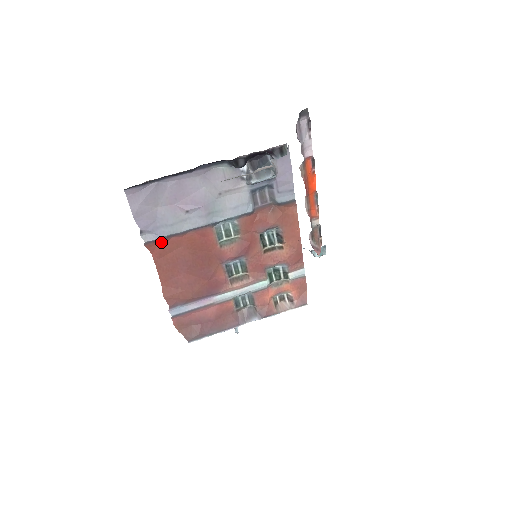
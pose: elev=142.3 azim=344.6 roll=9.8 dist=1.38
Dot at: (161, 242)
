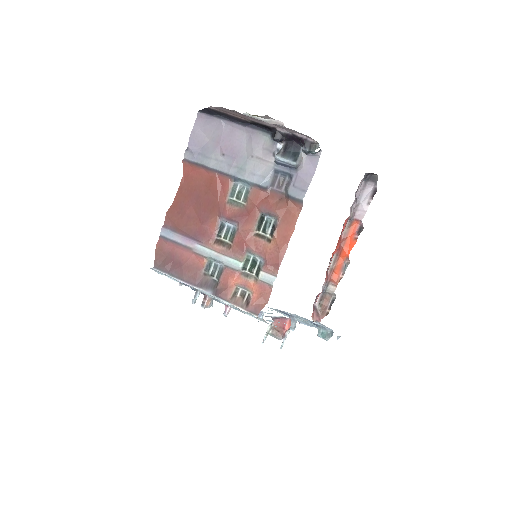
Dot at: (194, 167)
